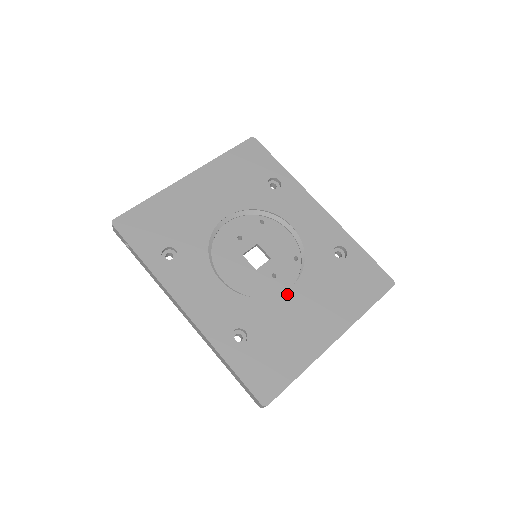
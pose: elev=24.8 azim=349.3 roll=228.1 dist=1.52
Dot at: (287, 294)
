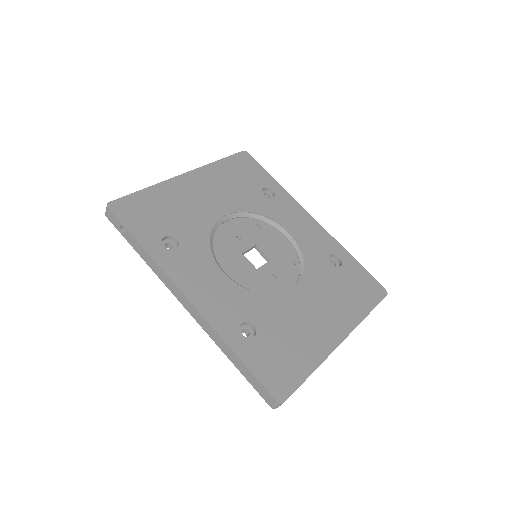
Dot at: (291, 293)
